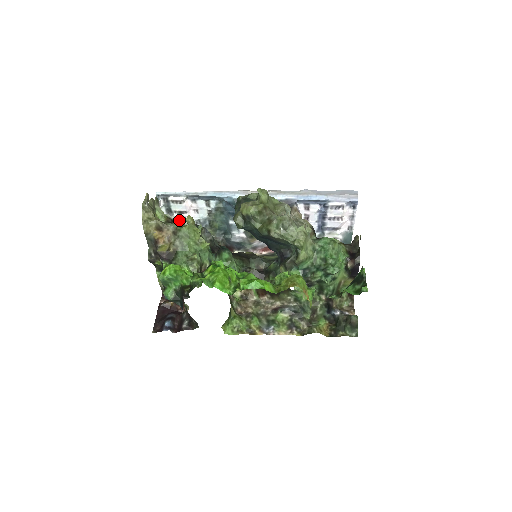
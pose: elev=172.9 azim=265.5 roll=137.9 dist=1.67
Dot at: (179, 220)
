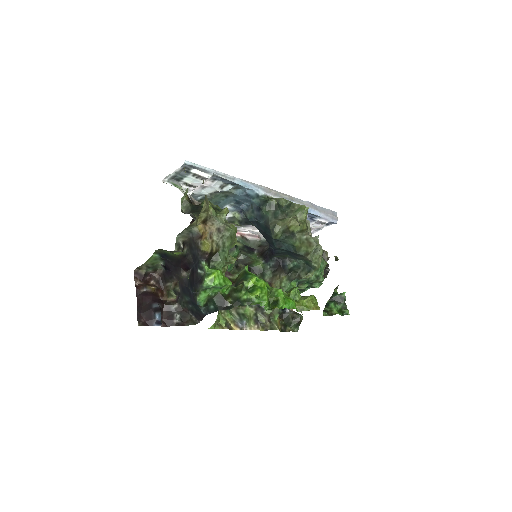
Dot at: (214, 209)
